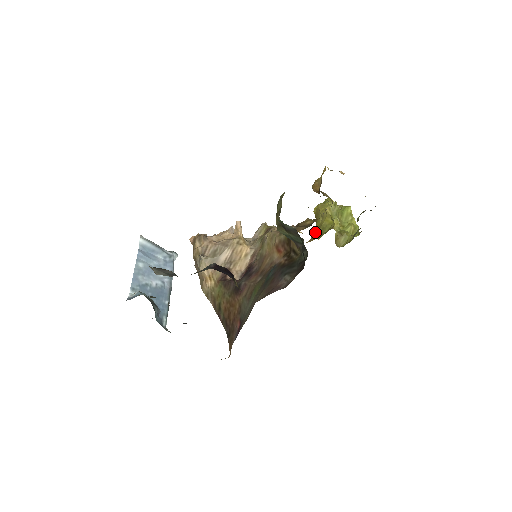
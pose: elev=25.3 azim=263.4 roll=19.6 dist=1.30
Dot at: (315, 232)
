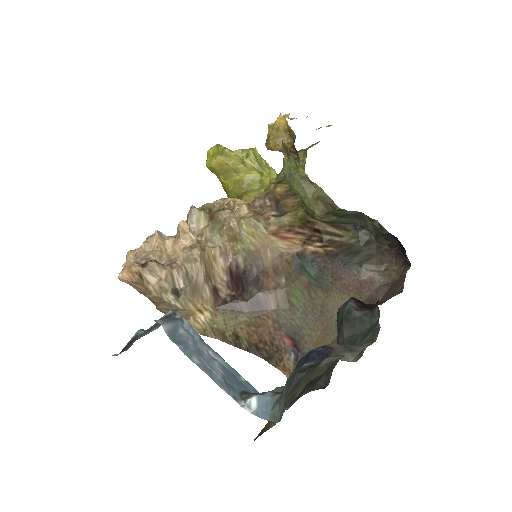
Dot at: (230, 191)
